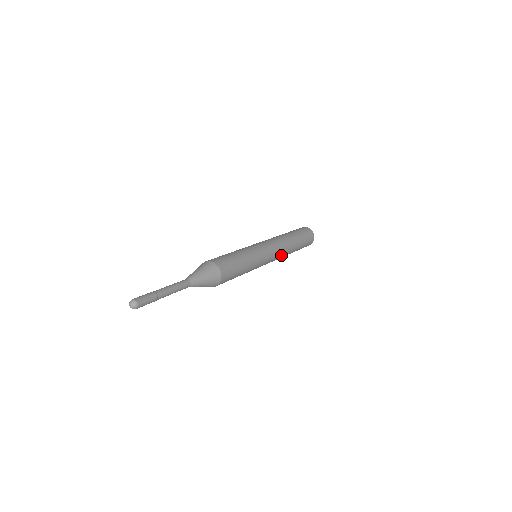
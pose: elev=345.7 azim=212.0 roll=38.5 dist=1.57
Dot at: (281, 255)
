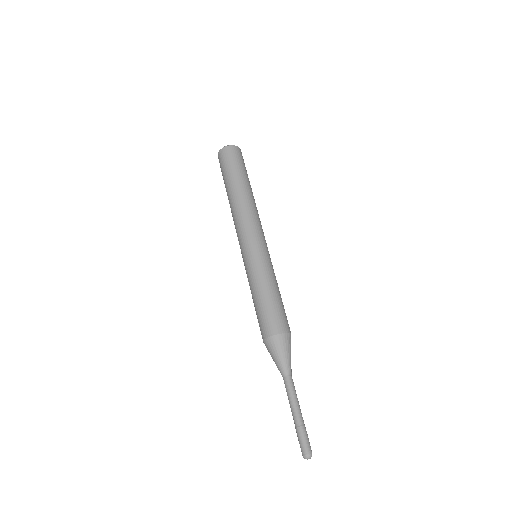
Dot at: occluded
